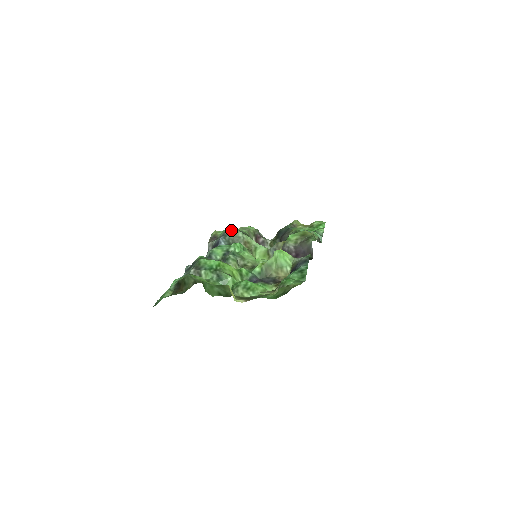
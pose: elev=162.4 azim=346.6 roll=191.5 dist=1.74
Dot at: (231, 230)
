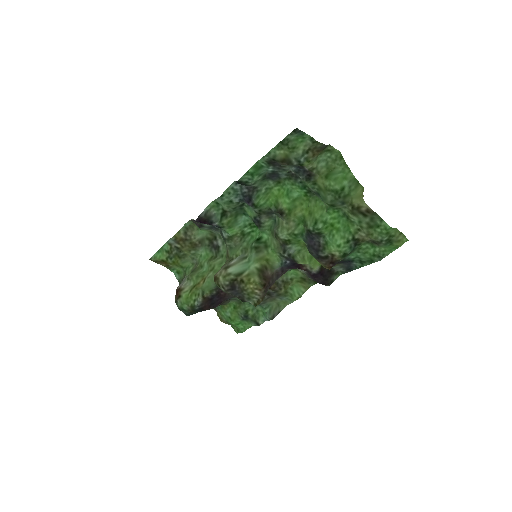
Dot at: occluded
